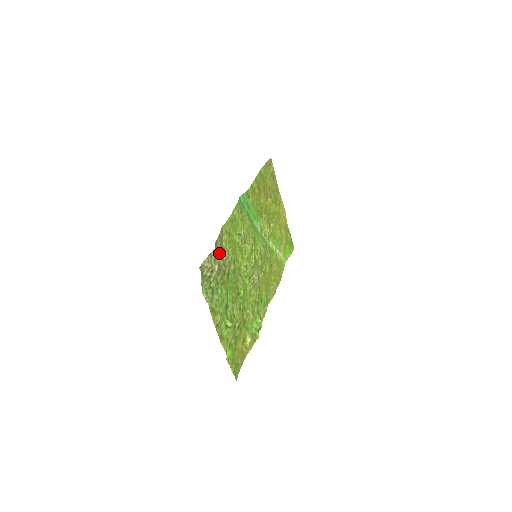
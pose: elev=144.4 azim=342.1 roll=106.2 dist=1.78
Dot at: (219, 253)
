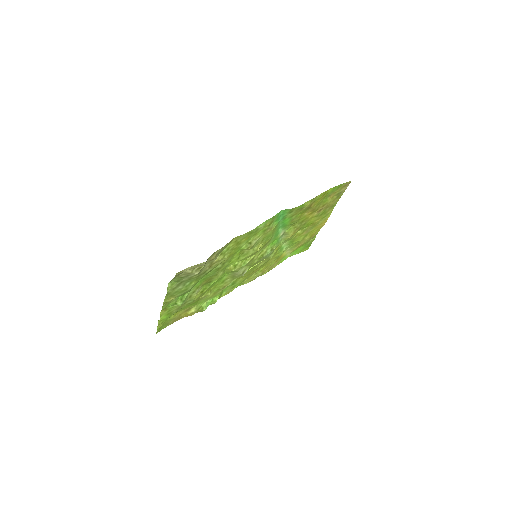
Dot at: (211, 259)
